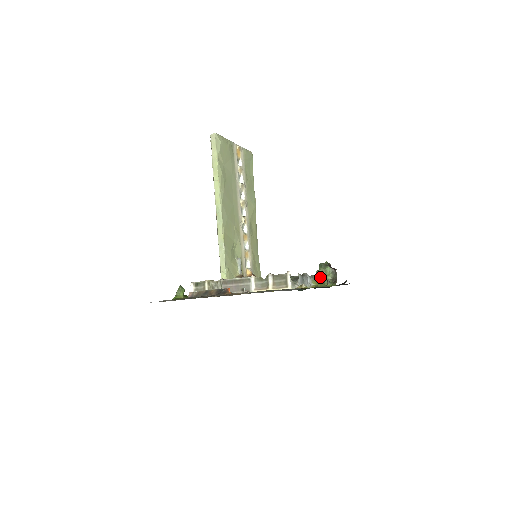
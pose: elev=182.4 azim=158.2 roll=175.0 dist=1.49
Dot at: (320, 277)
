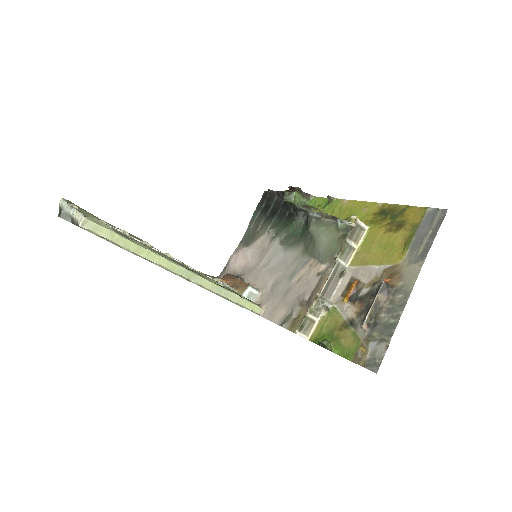
Dot at: (301, 206)
